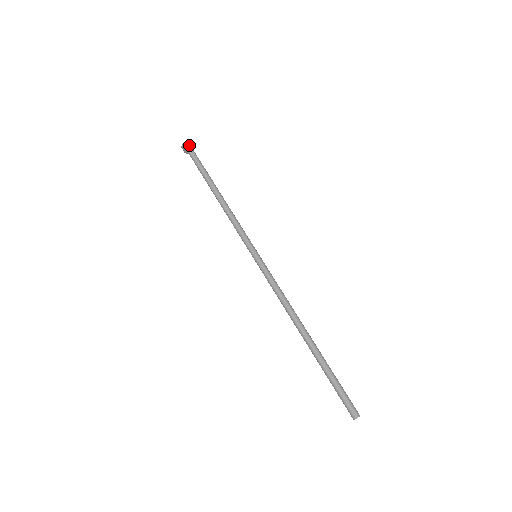
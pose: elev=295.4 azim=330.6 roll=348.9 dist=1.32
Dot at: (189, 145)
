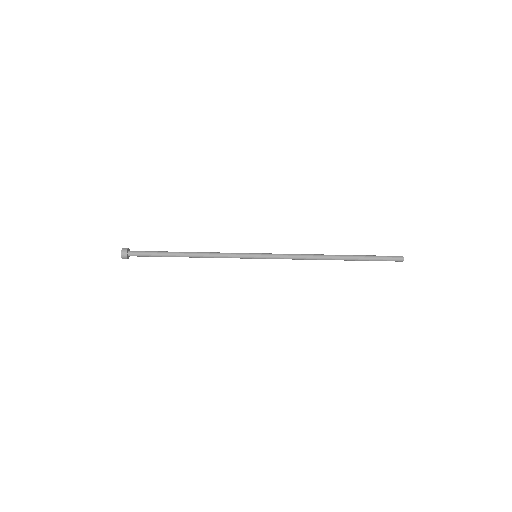
Dot at: (126, 255)
